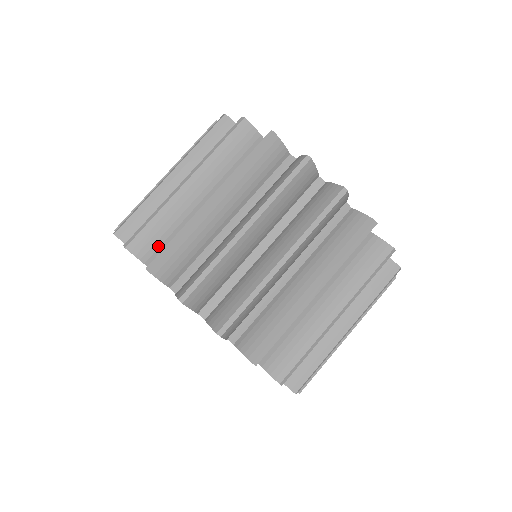
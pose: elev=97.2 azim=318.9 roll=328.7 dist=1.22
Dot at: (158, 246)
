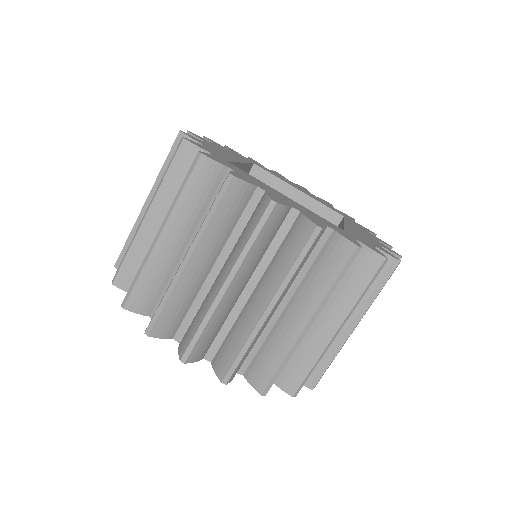
Dot at: occluded
